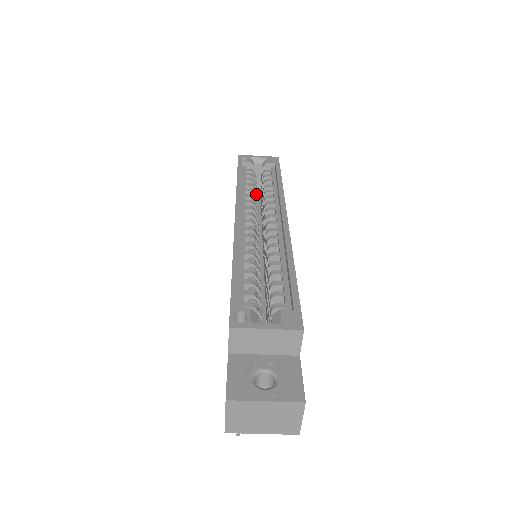
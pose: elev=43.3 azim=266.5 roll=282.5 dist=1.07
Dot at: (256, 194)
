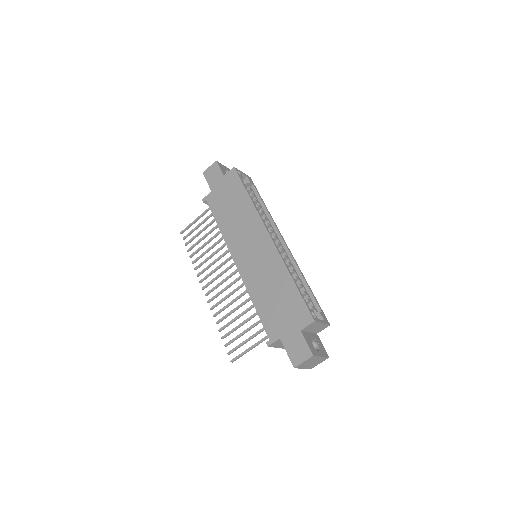
Dot at: occluded
